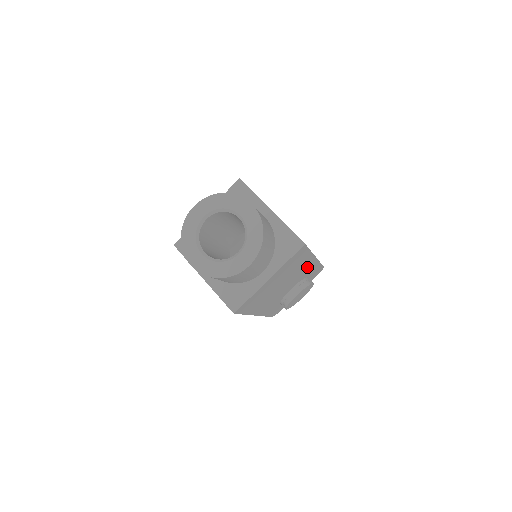
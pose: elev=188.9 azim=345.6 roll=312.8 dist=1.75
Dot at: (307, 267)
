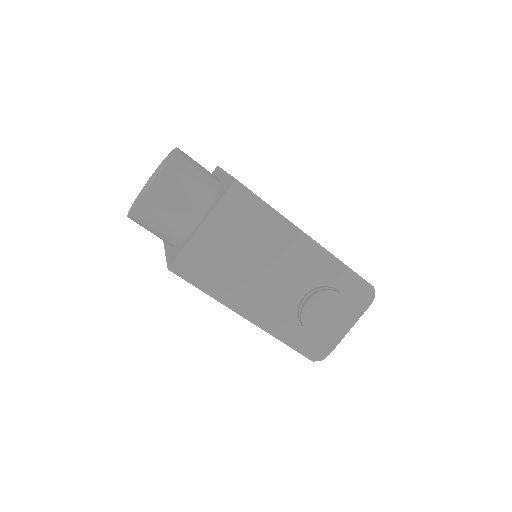
Dot at: (305, 254)
